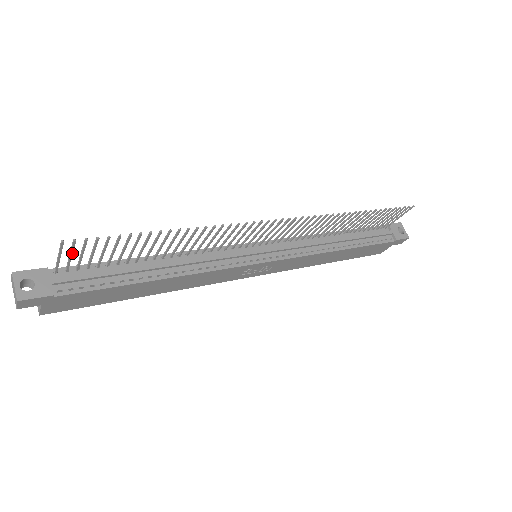
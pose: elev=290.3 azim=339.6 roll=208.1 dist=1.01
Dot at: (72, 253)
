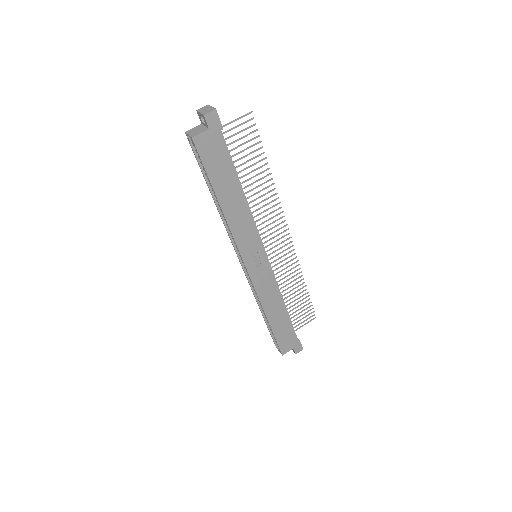
Dot at: occluded
